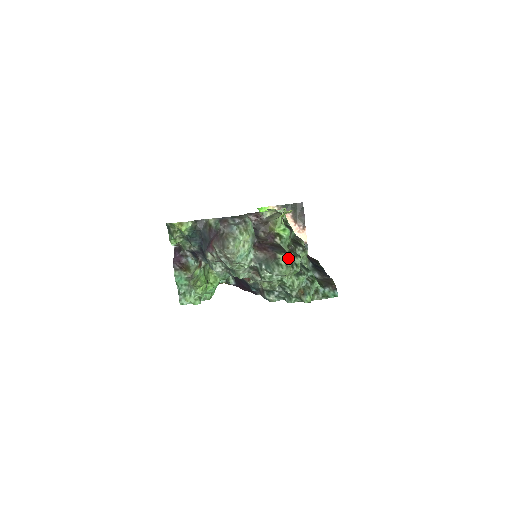
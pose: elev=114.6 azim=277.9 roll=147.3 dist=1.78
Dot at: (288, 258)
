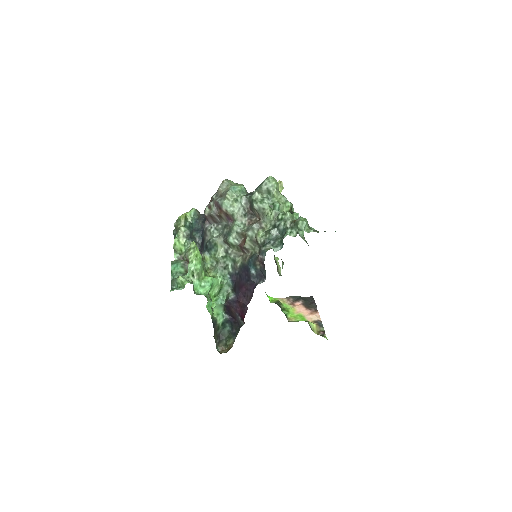
Dot at: occluded
